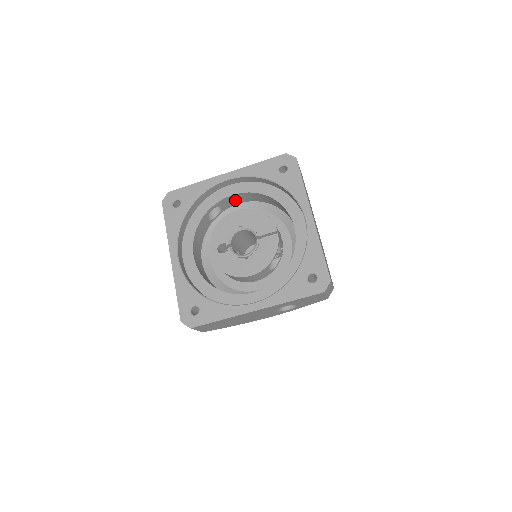
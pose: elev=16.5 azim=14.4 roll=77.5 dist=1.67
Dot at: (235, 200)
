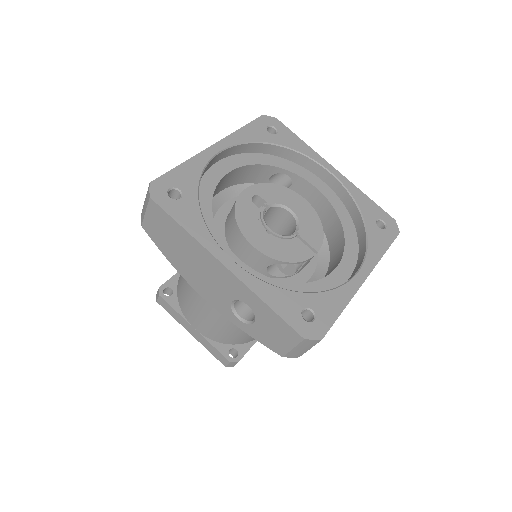
Dot at: (308, 197)
